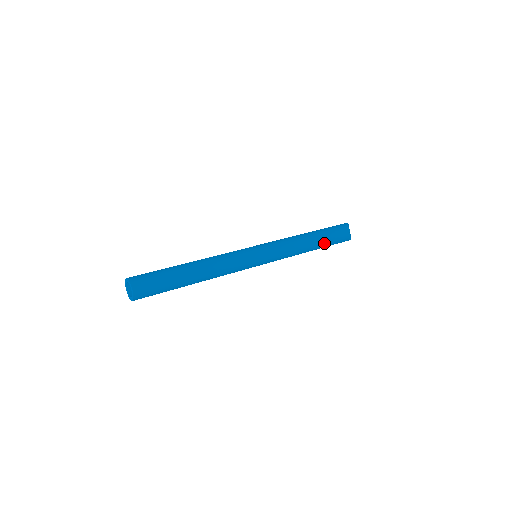
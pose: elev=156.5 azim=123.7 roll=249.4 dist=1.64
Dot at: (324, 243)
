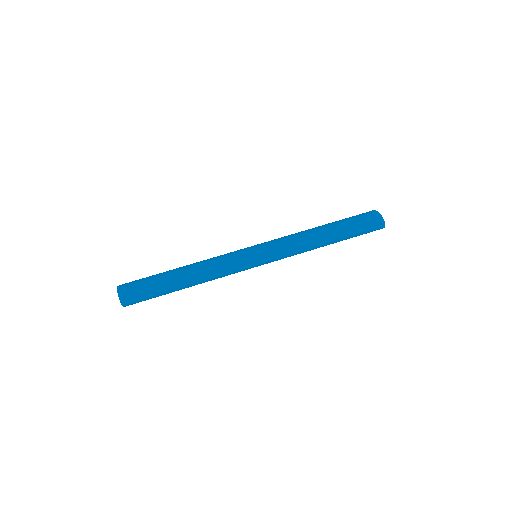
Dot at: (339, 233)
